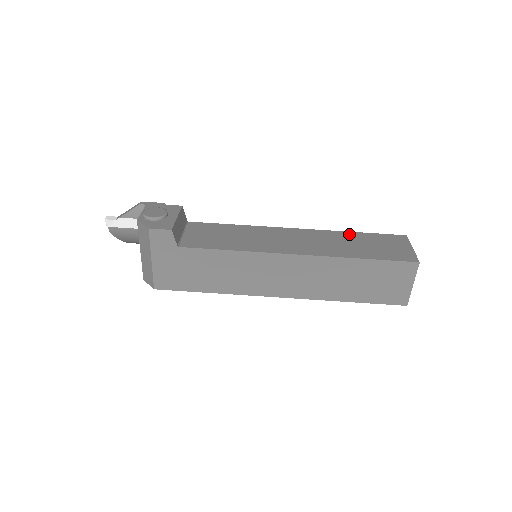
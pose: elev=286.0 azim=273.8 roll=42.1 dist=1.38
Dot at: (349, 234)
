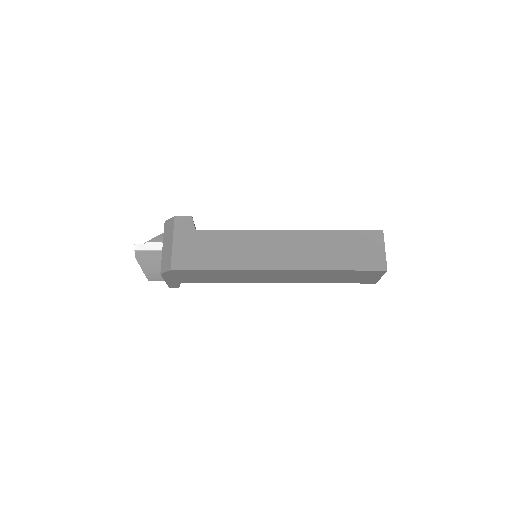
Dot at: occluded
